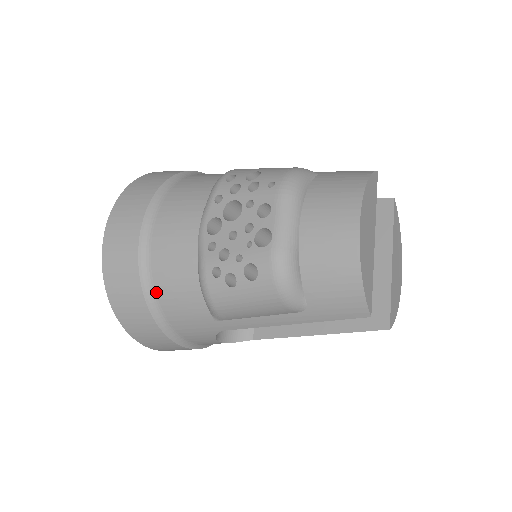
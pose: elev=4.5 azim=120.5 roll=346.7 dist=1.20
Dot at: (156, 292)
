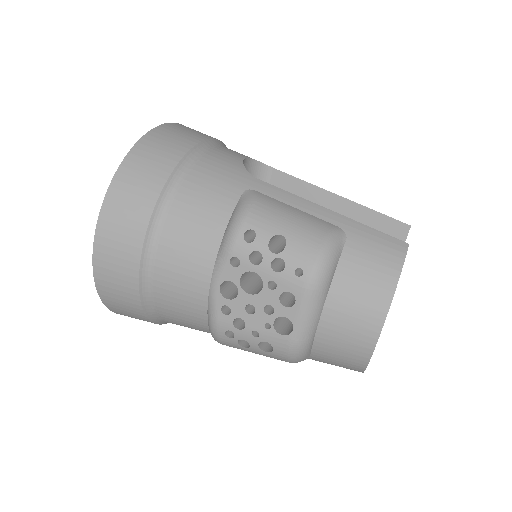
Dot at: (158, 313)
